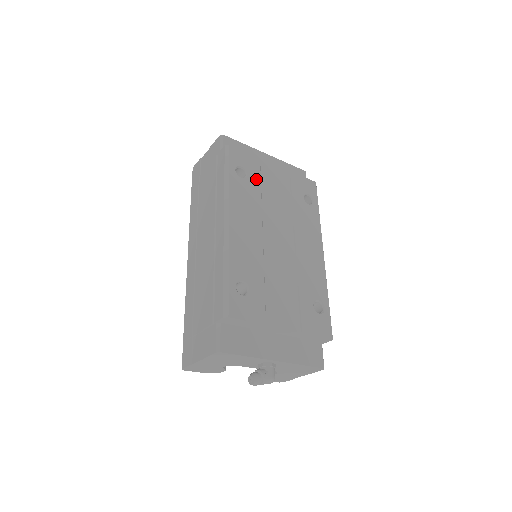
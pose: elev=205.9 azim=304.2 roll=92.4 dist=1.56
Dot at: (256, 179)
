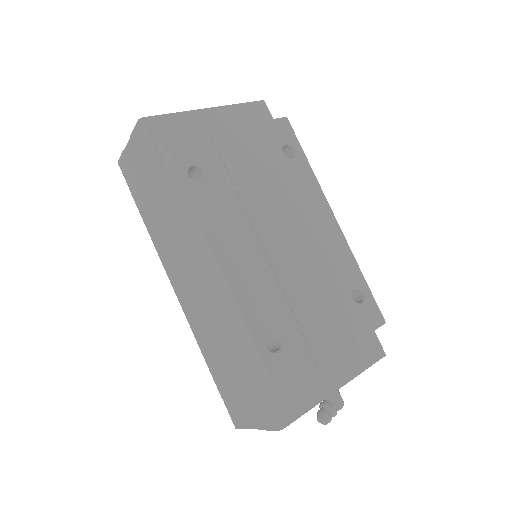
Dot at: (219, 170)
